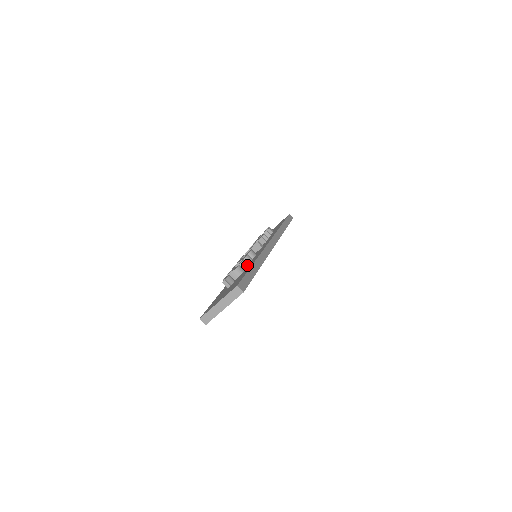
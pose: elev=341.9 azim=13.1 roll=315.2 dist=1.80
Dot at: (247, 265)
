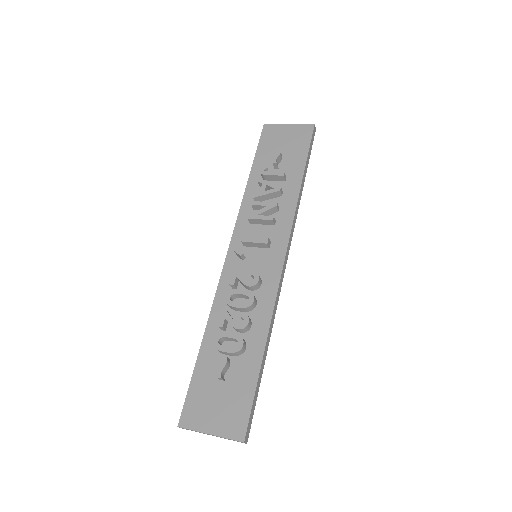
Dot at: (250, 328)
